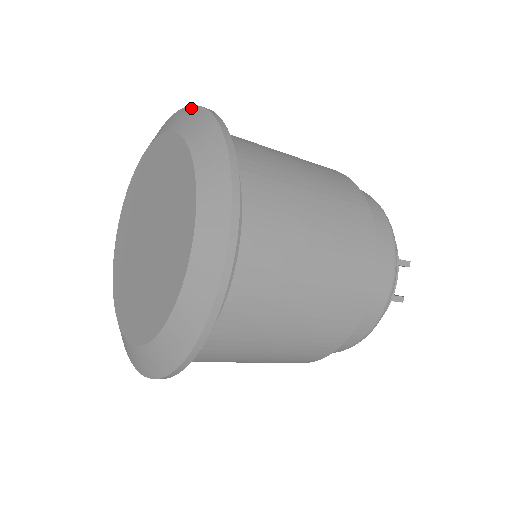
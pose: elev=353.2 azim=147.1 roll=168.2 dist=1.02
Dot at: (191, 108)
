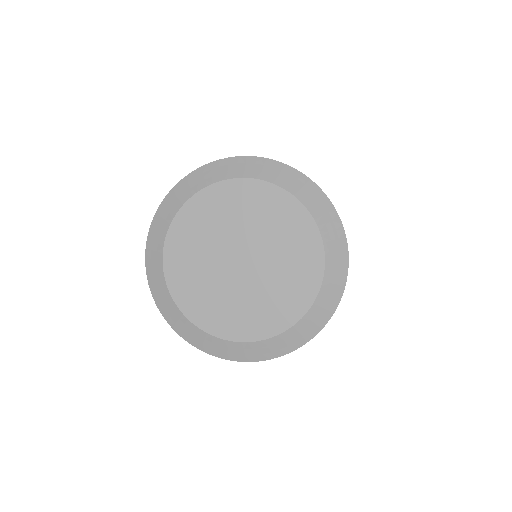
Dot at: (262, 160)
